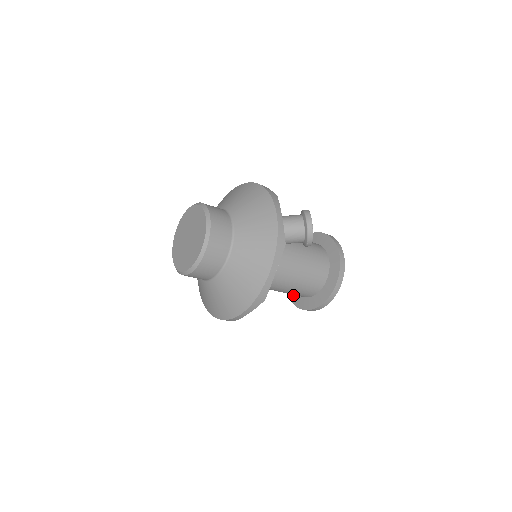
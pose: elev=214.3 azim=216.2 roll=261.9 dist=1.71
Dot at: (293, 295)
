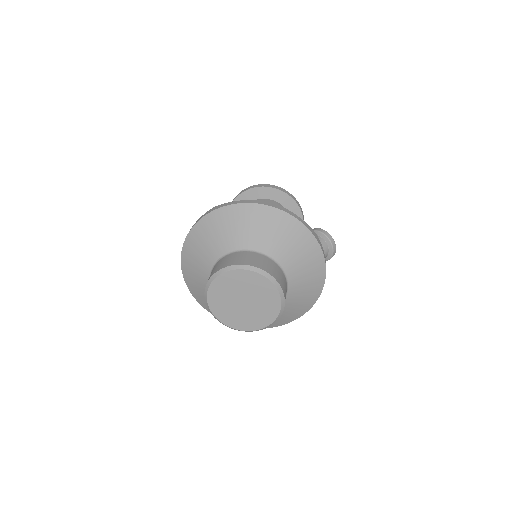
Dot at: occluded
